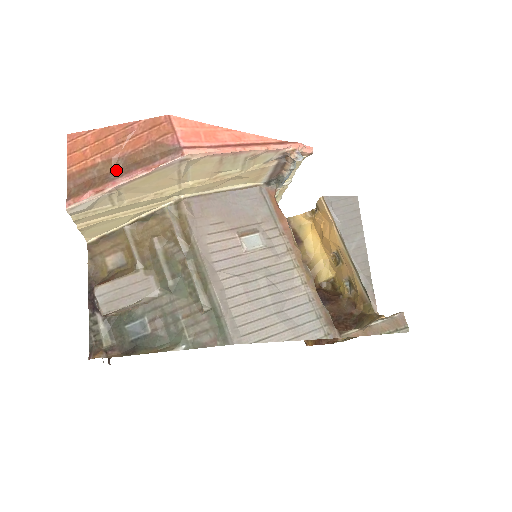
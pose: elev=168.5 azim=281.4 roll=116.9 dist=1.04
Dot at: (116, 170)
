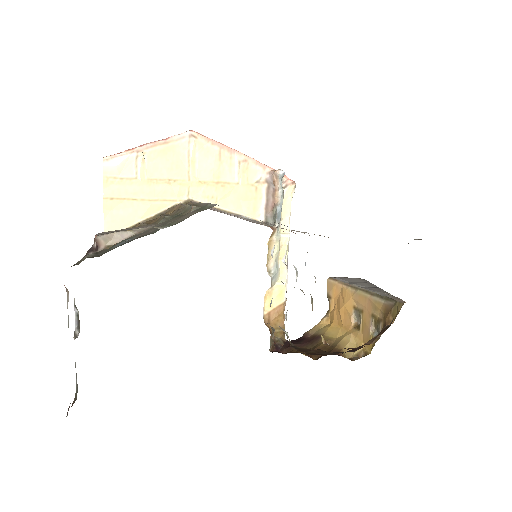
Dot at: occluded
